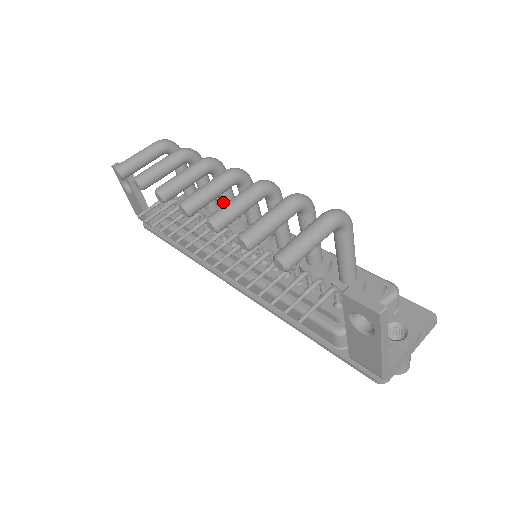
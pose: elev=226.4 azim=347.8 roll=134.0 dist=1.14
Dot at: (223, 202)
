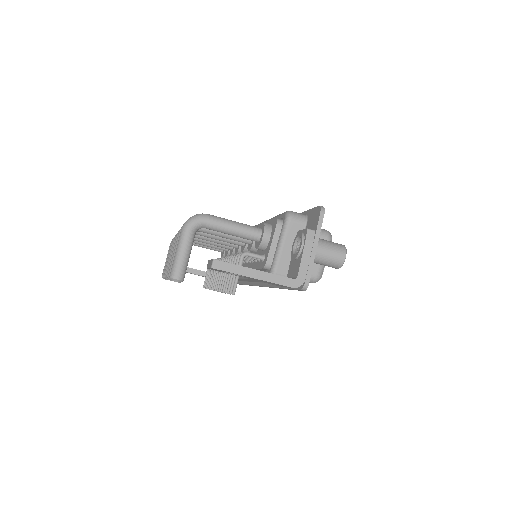
Dot at: occluded
